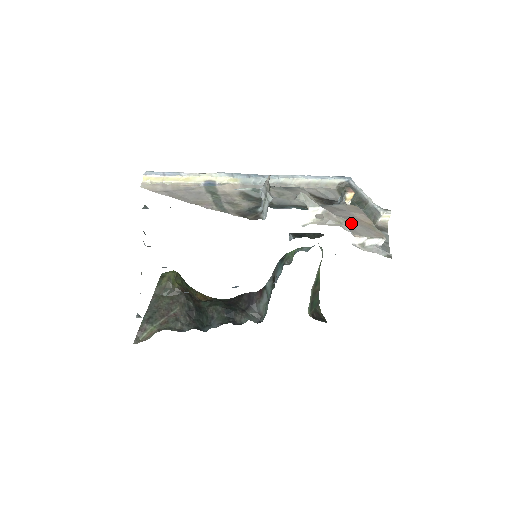
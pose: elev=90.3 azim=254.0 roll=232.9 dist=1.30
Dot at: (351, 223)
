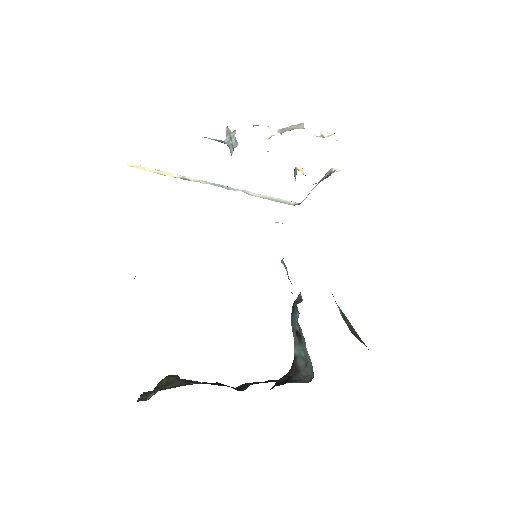
Dot at: occluded
